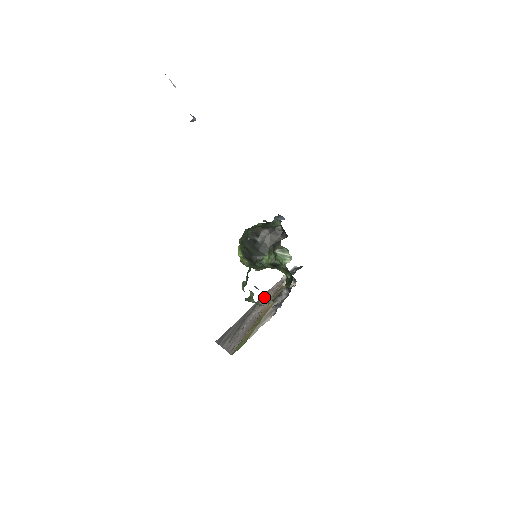
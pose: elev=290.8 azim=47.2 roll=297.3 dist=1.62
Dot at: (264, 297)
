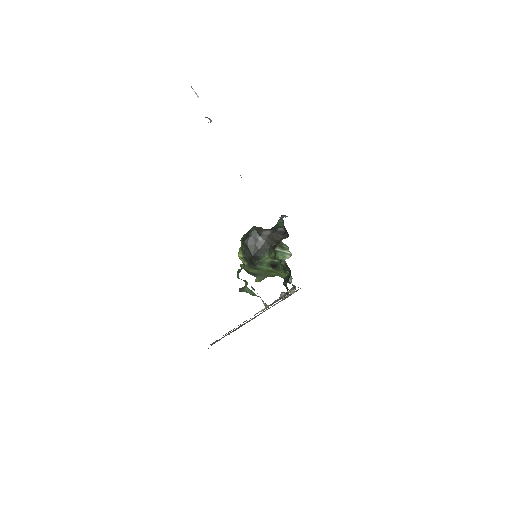
Dot at: occluded
